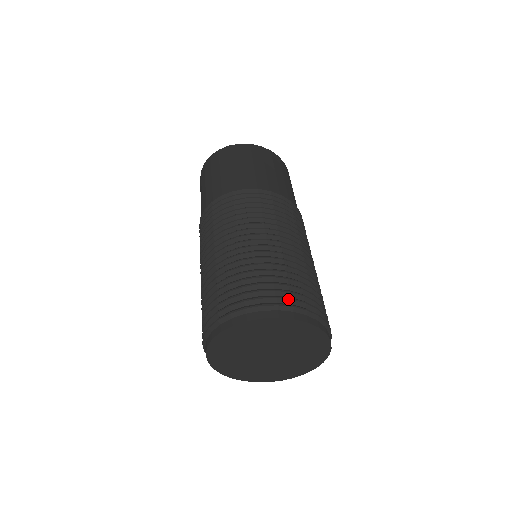
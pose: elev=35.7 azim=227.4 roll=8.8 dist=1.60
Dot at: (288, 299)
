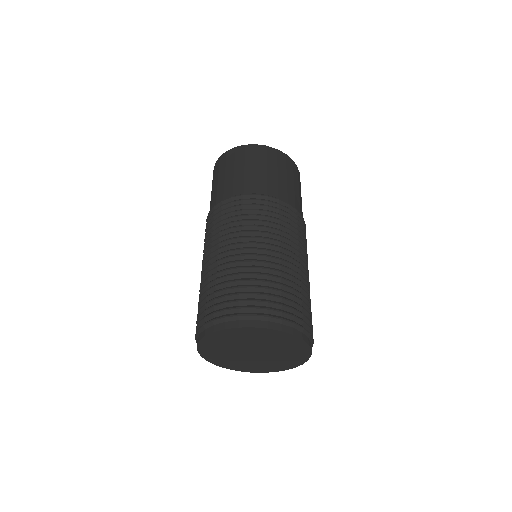
Dot at: (264, 309)
